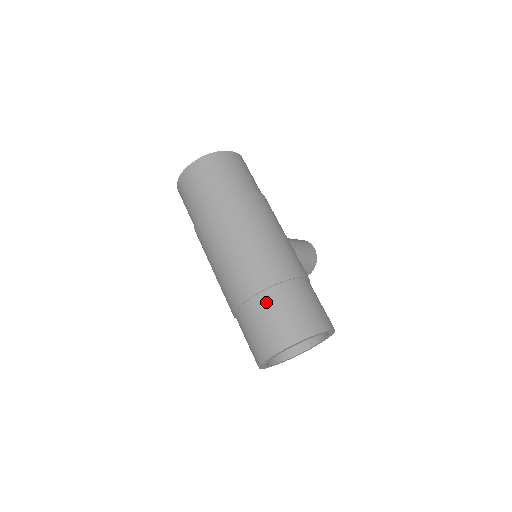
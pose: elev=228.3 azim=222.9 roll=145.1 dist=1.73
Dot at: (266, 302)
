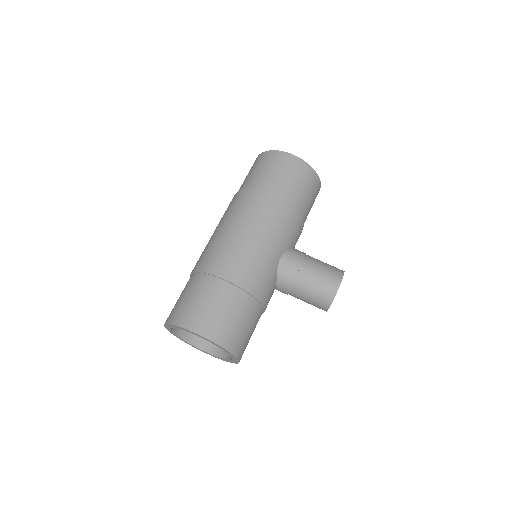
Dot at: (188, 283)
